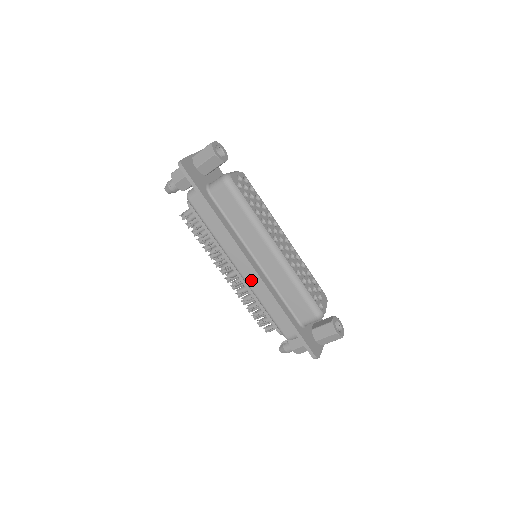
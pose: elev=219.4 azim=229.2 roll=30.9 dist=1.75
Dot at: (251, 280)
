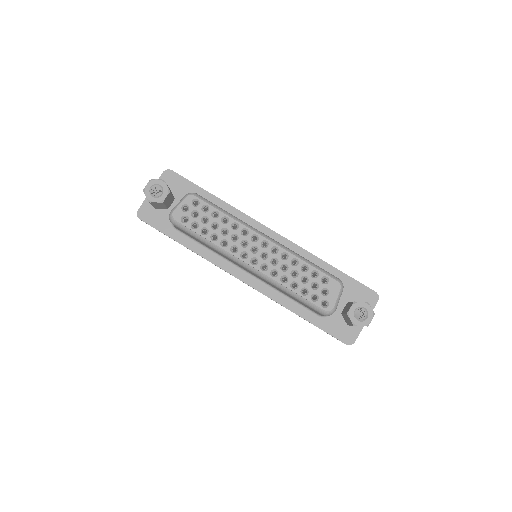
Dot at: occluded
